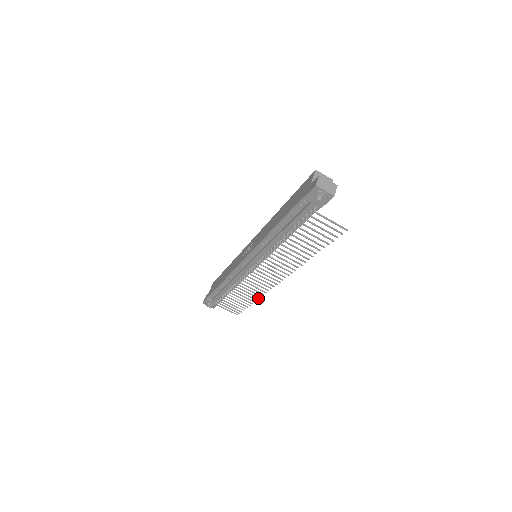
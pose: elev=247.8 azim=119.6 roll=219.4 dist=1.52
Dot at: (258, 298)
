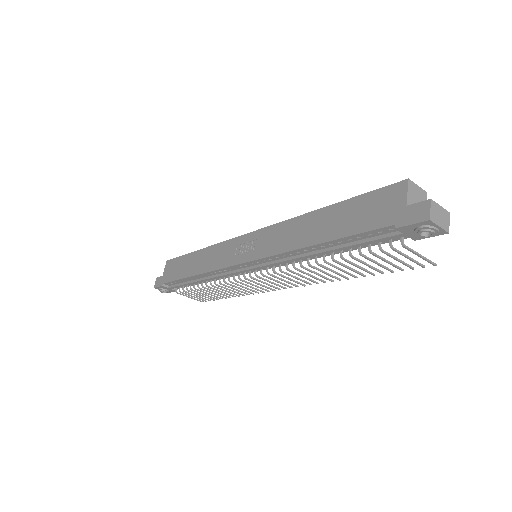
Dot at: (243, 295)
